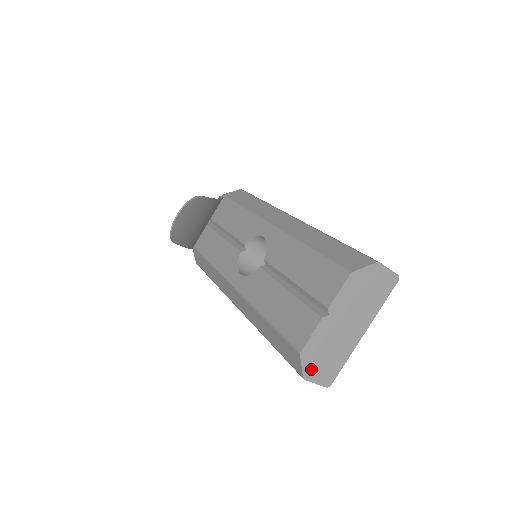
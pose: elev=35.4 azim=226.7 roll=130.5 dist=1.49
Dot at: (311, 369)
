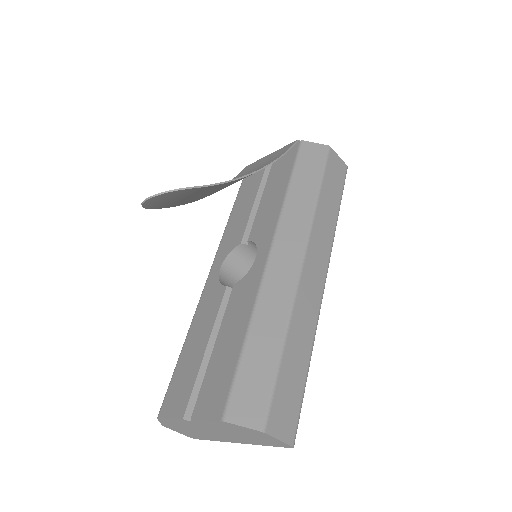
Dot at: (171, 426)
